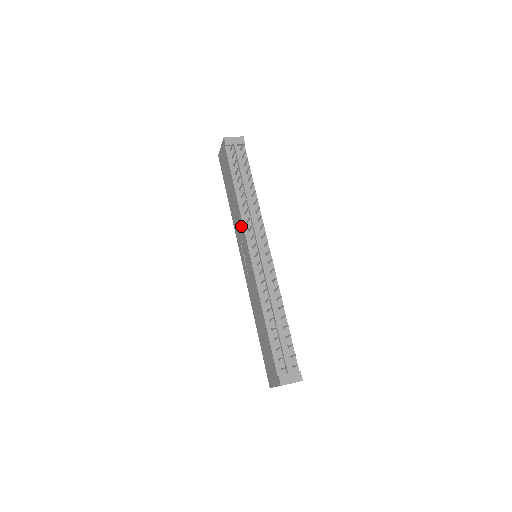
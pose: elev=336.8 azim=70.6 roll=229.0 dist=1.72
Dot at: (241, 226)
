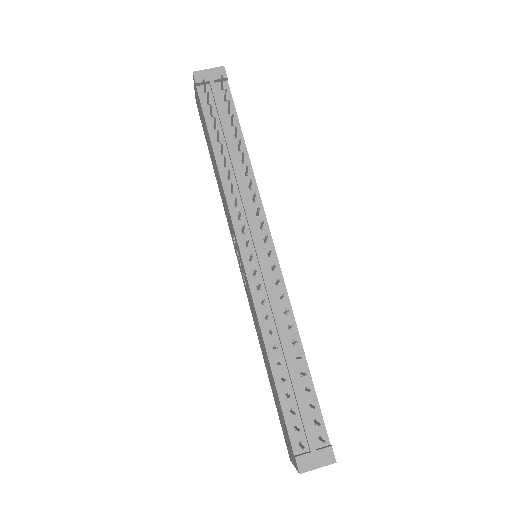
Dot at: (228, 212)
